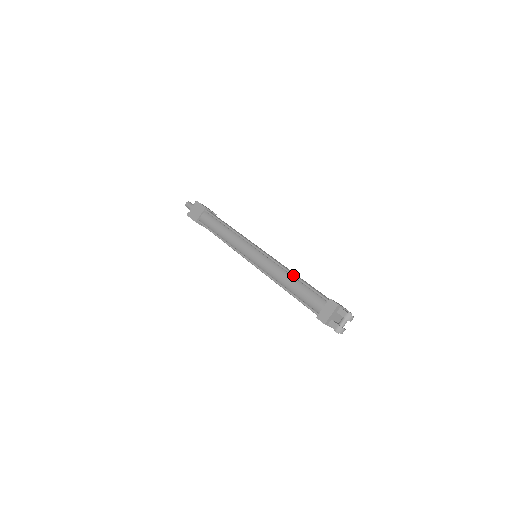
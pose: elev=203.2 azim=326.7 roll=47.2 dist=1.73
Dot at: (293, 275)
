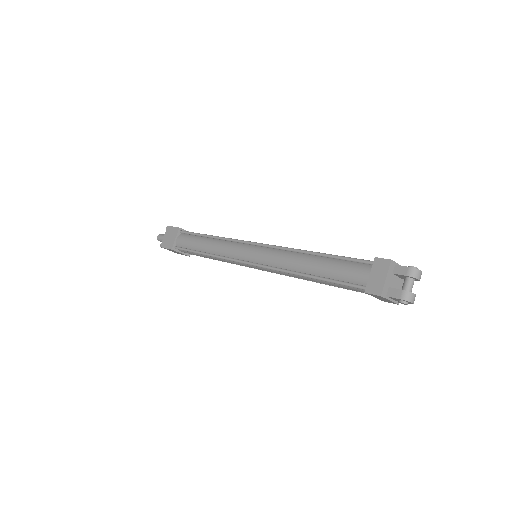
Dot at: (311, 252)
